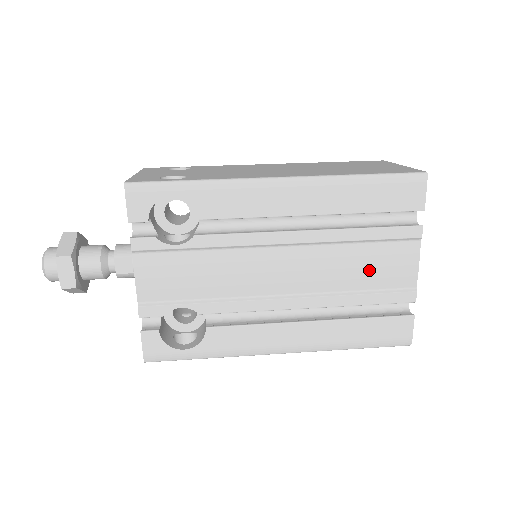
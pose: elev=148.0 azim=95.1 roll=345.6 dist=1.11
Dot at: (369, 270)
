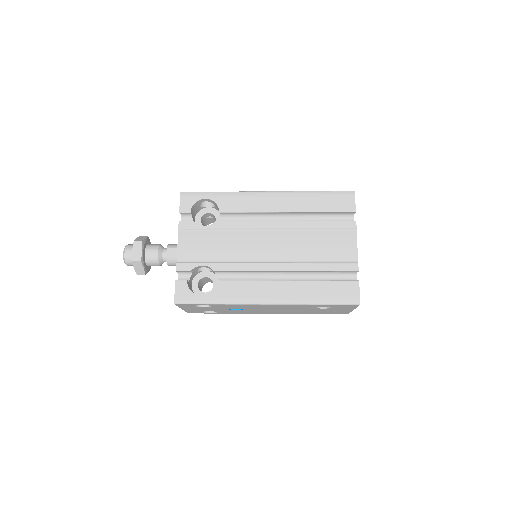
Dot at: (324, 248)
